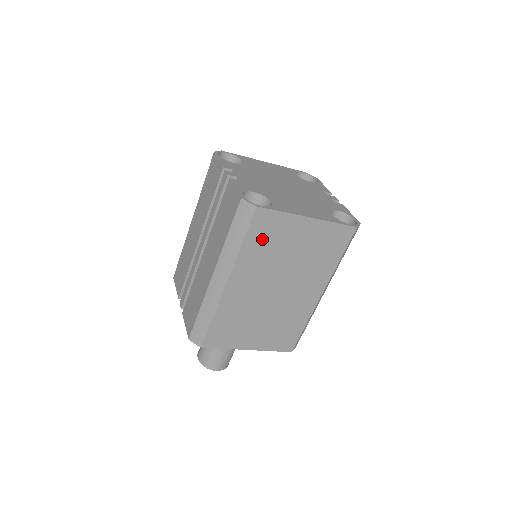
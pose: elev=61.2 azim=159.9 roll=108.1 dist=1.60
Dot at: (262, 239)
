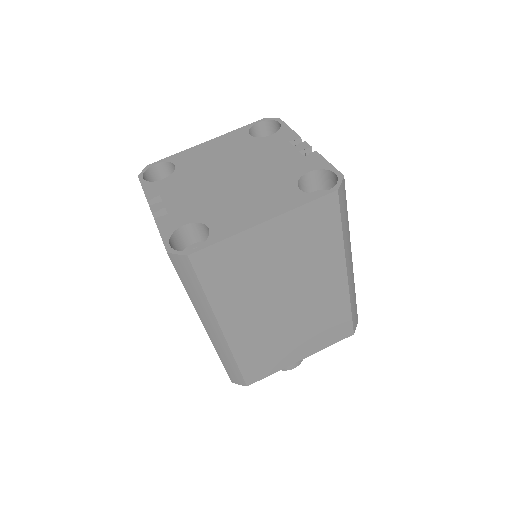
Dot at: (225, 276)
